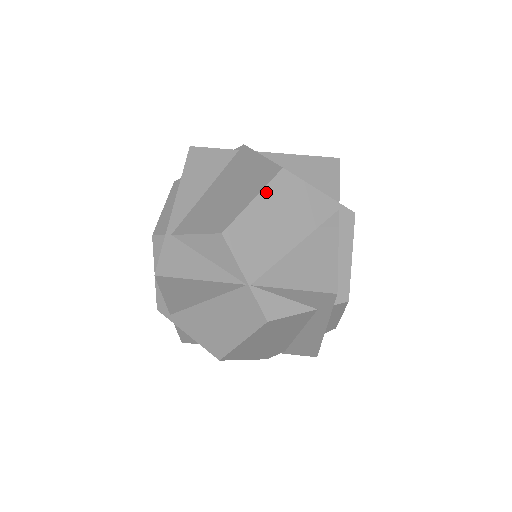
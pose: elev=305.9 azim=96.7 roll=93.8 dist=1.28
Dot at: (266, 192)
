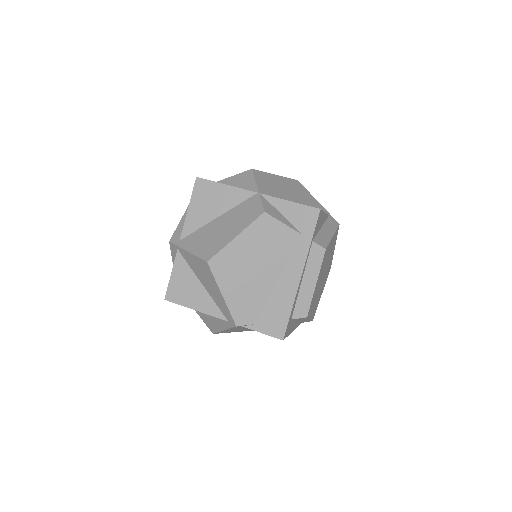
Dot at: (285, 179)
